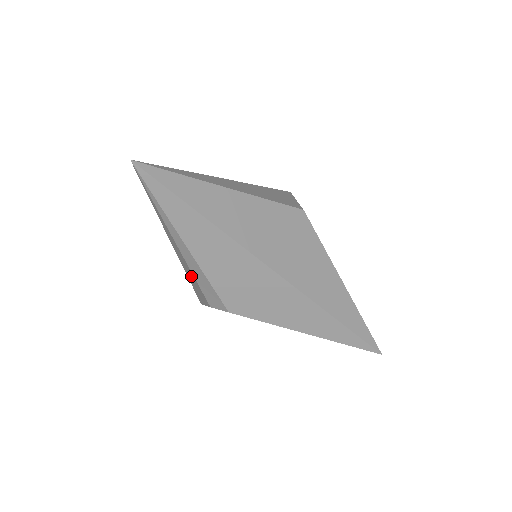
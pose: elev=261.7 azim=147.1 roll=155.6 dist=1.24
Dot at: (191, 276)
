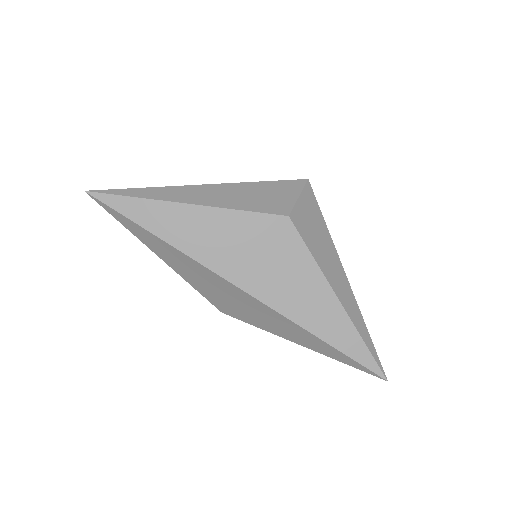
Dot at: occluded
